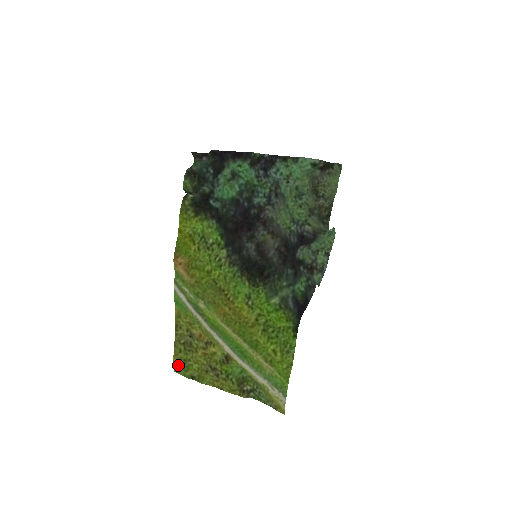
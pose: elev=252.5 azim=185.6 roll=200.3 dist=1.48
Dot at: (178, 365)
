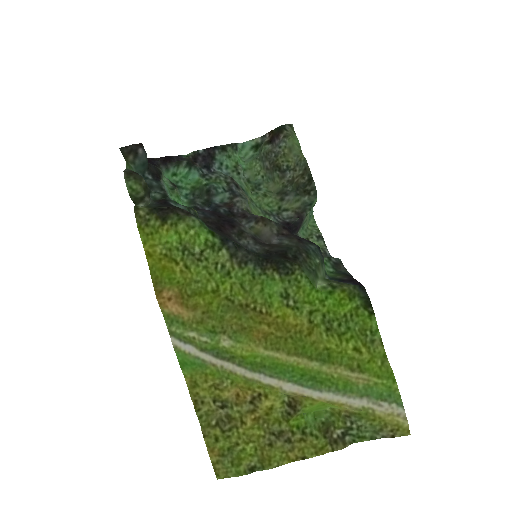
Dot at: (221, 464)
